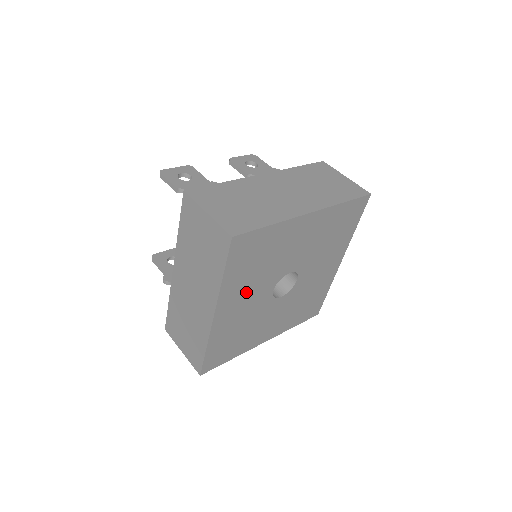
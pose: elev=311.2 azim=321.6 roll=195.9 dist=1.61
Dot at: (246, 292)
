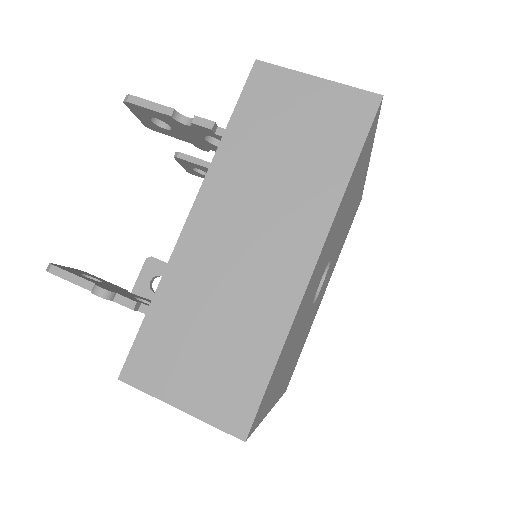
Dot at: (328, 247)
